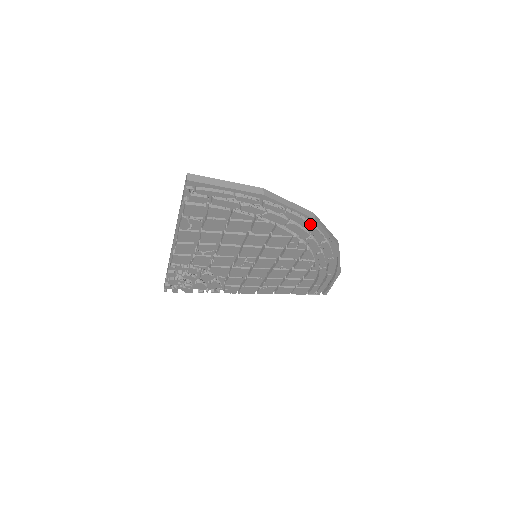
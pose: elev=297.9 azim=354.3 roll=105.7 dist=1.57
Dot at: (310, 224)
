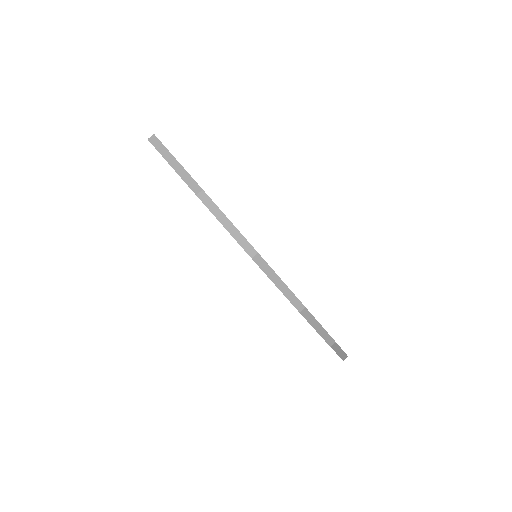
Dot at: occluded
